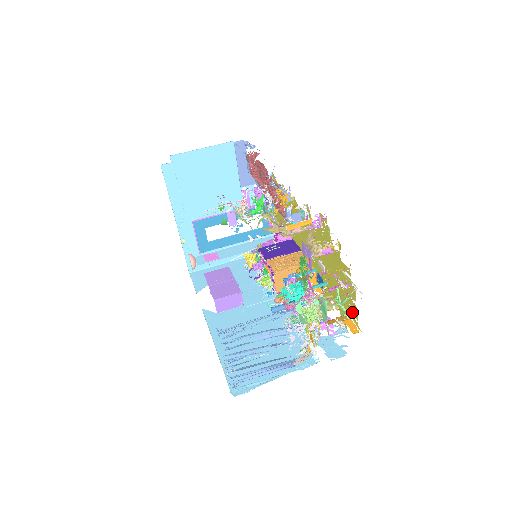
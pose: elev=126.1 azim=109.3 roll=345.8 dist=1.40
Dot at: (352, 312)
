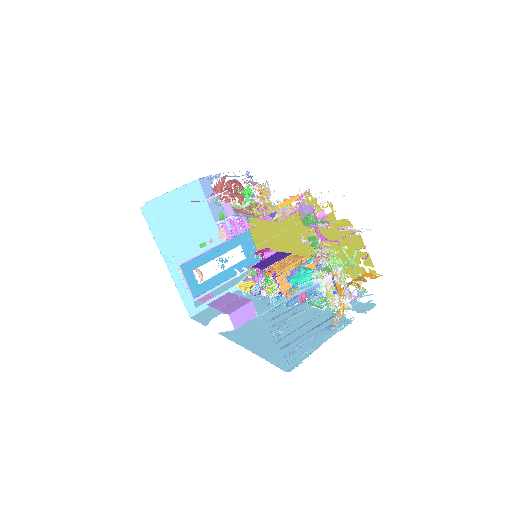
Dot at: occluded
